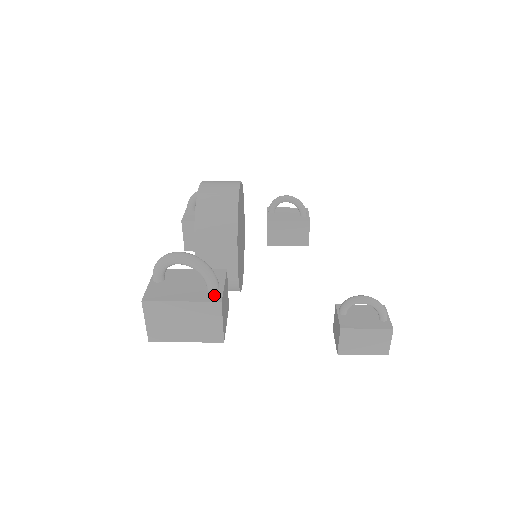
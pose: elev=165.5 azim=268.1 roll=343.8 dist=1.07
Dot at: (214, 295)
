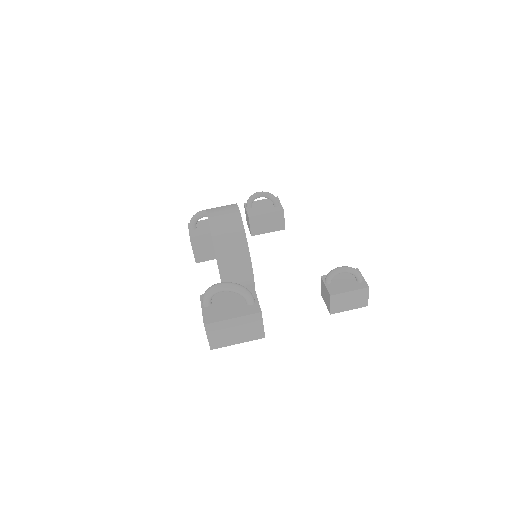
Dot at: (254, 308)
